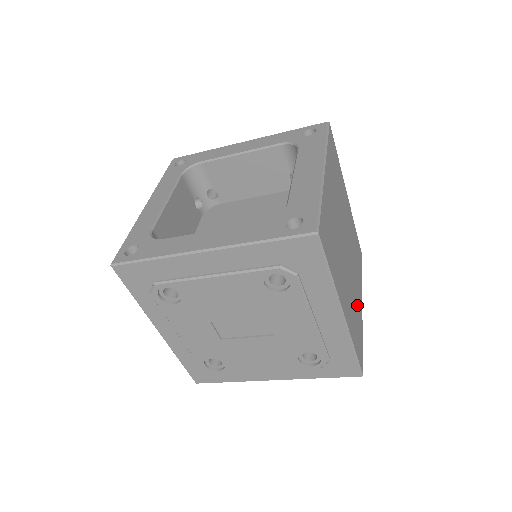
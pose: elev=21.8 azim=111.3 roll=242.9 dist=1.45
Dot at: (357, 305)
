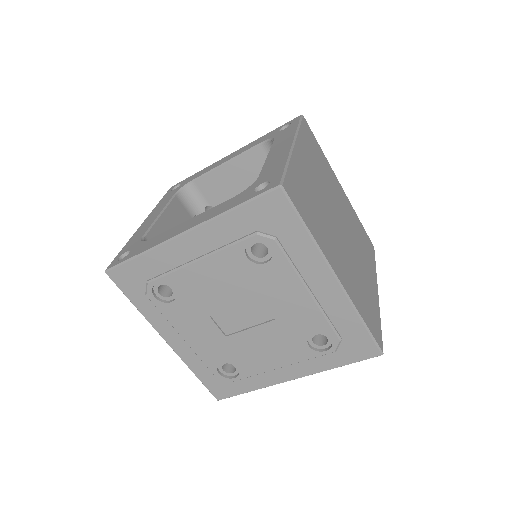
Dot at: (367, 285)
